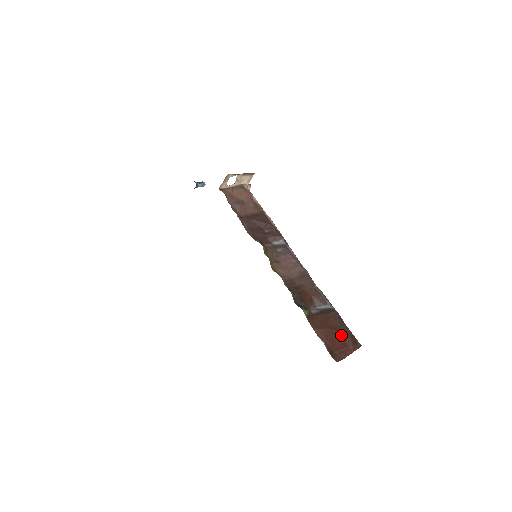
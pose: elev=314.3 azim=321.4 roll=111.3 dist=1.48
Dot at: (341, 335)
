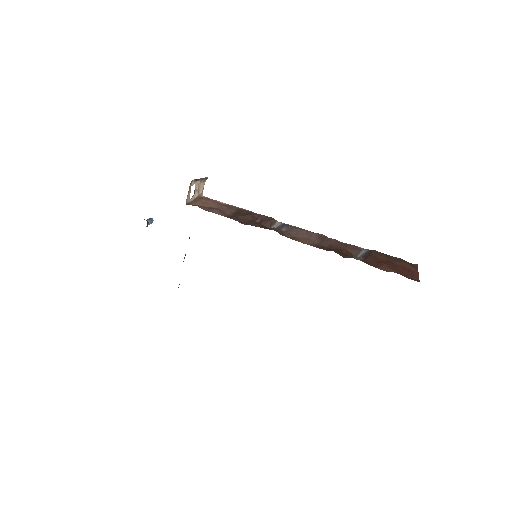
Dot at: (397, 264)
